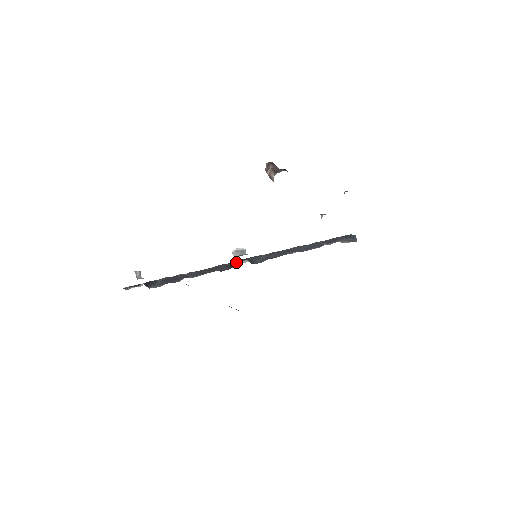
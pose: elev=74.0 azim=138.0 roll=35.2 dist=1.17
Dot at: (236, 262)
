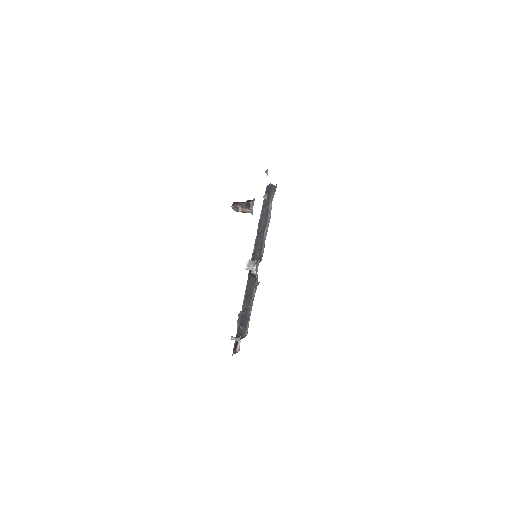
Dot at: (255, 272)
